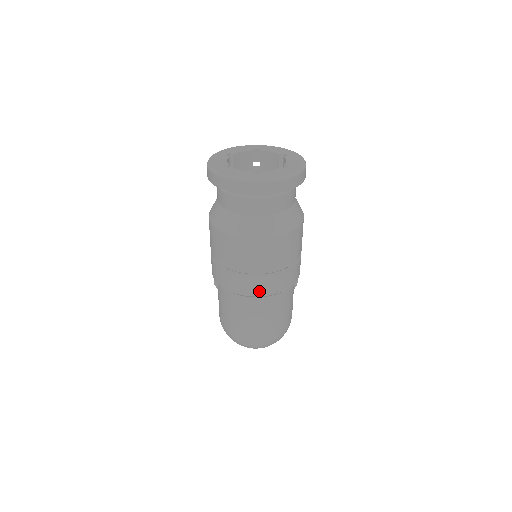
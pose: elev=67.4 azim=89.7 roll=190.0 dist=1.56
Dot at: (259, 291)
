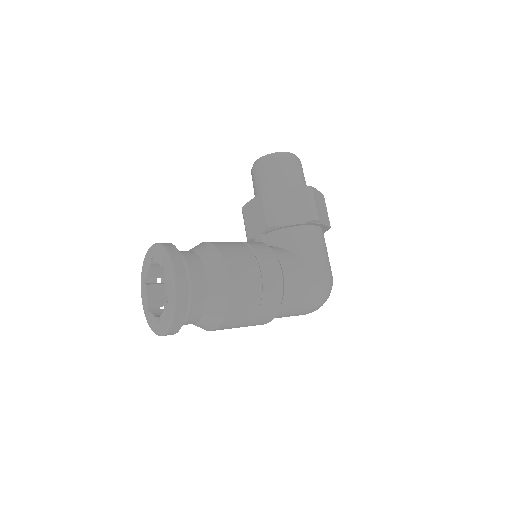
Dot at: (262, 324)
